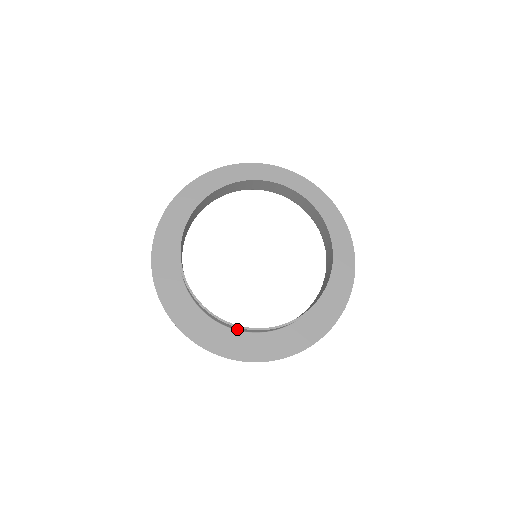
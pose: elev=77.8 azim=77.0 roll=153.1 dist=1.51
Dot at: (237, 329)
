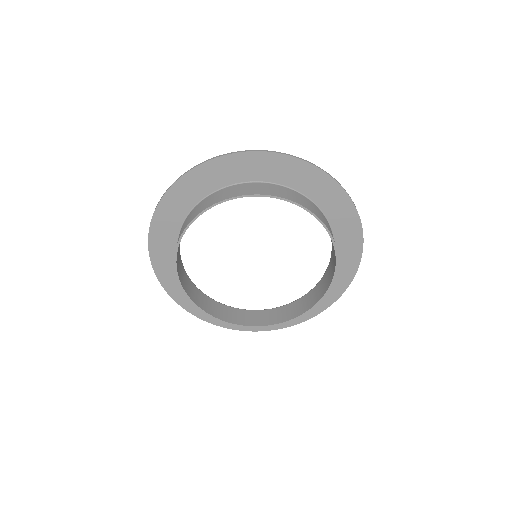
Dot at: (194, 290)
